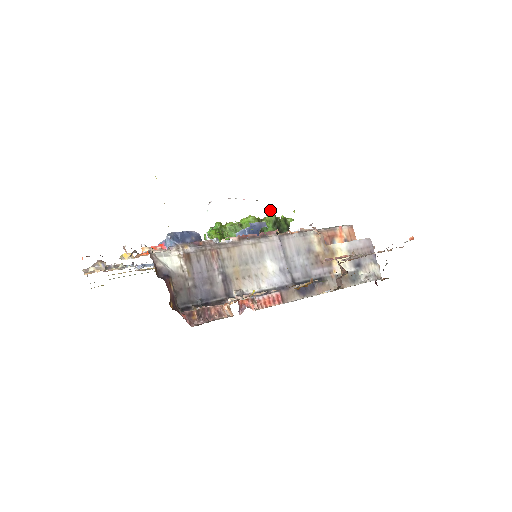
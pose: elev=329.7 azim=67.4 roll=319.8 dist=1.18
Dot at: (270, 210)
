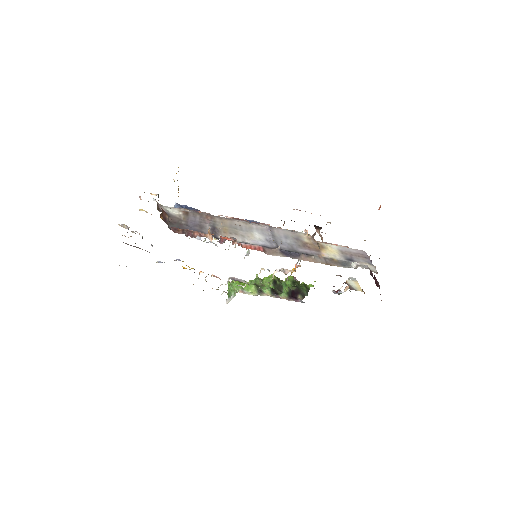
Dot at: occluded
